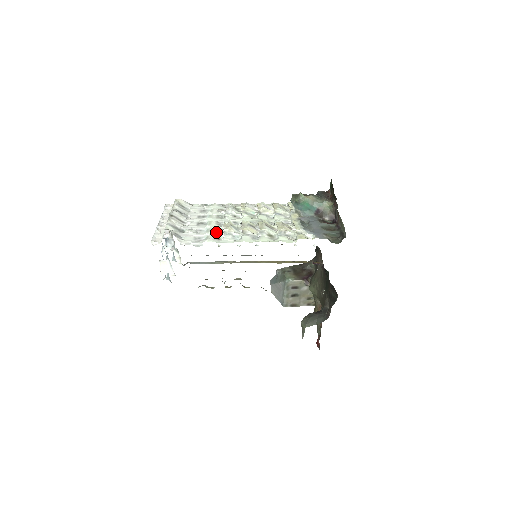
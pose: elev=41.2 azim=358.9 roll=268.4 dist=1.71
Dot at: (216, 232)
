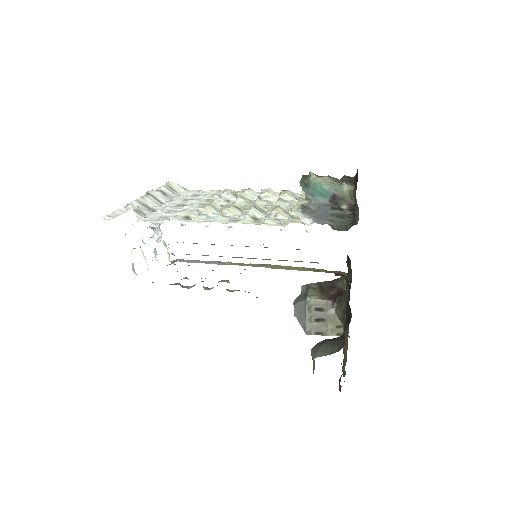
Dot at: (190, 212)
